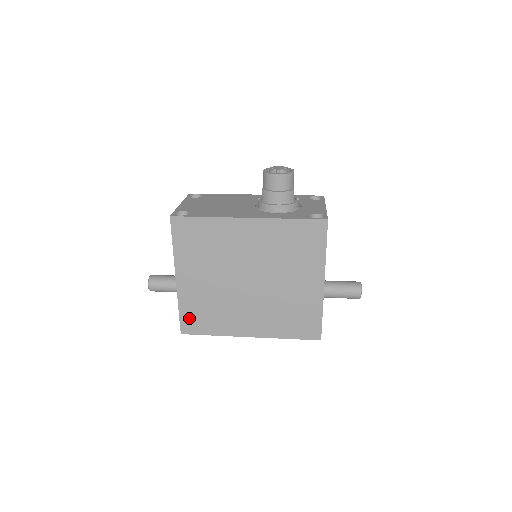
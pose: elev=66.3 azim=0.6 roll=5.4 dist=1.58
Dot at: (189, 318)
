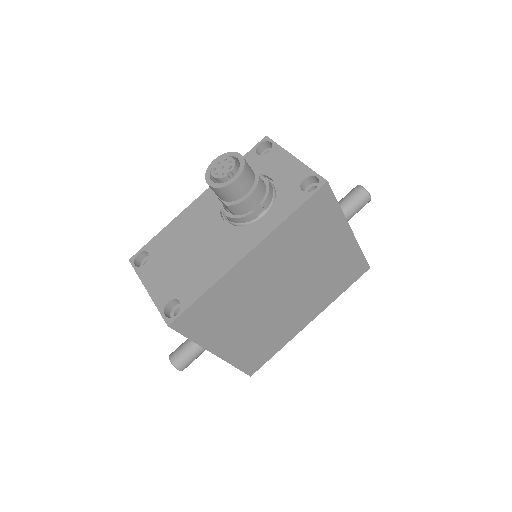
Dot at: (249, 363)
